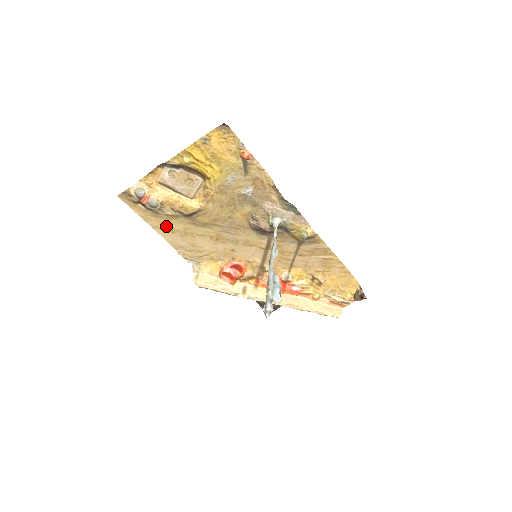
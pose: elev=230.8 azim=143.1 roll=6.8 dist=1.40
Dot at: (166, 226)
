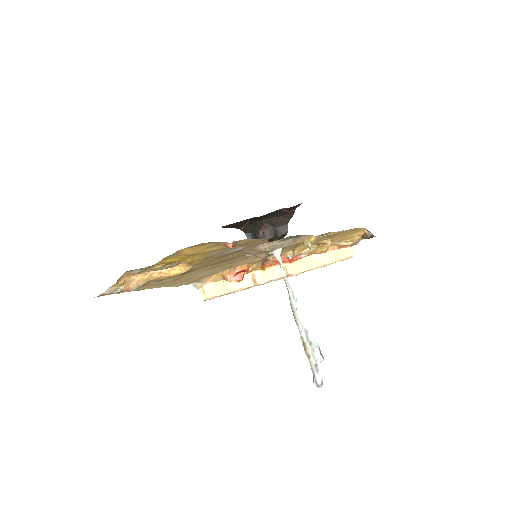
Dot at: (154, 284)
